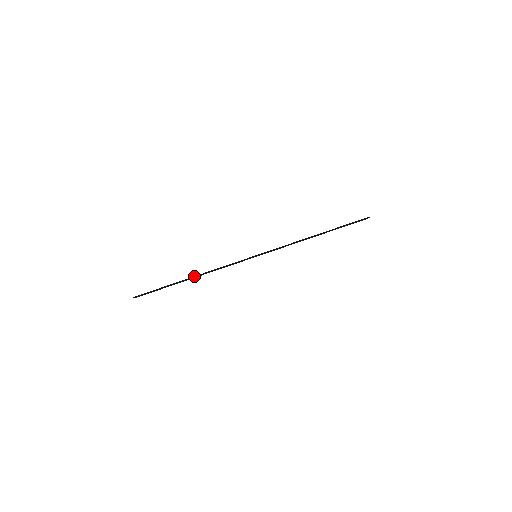
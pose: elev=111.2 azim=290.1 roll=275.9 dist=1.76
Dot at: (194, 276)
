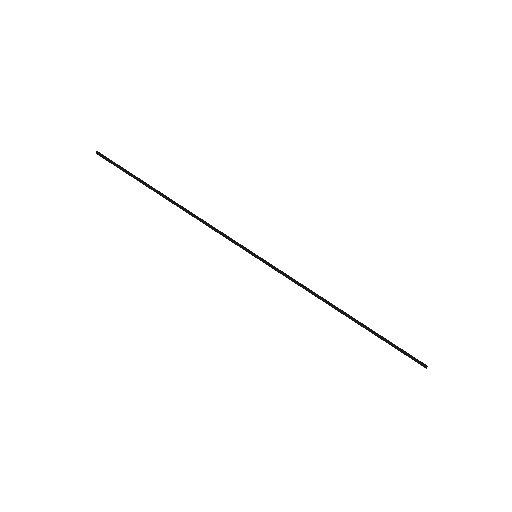
Dot at: (174, 201)
